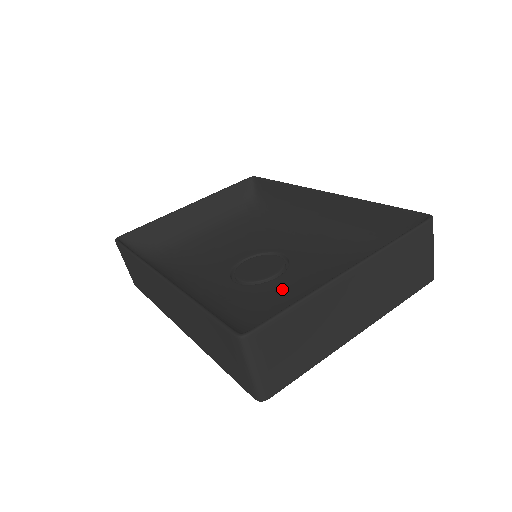
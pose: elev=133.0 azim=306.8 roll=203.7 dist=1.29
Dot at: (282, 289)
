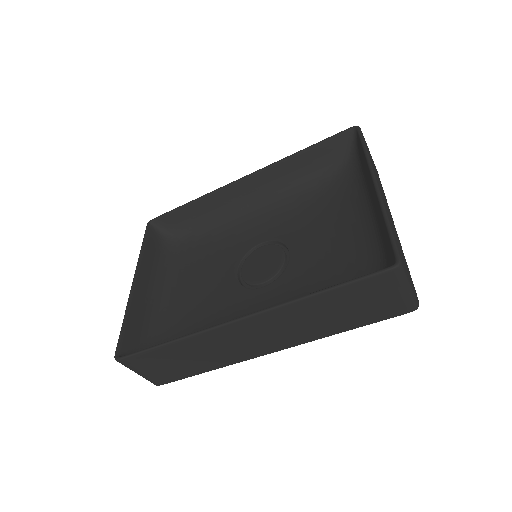
Dot at: (310, 254)
